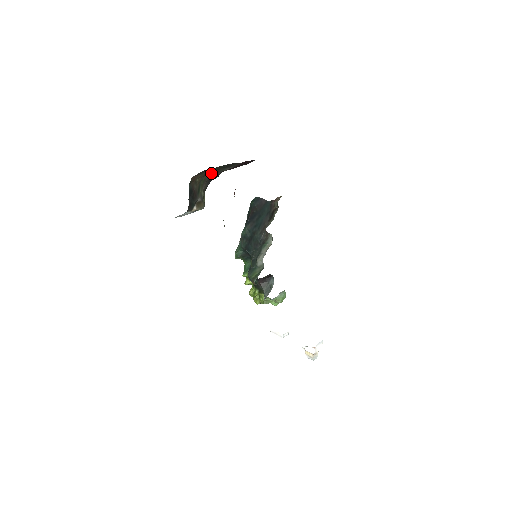
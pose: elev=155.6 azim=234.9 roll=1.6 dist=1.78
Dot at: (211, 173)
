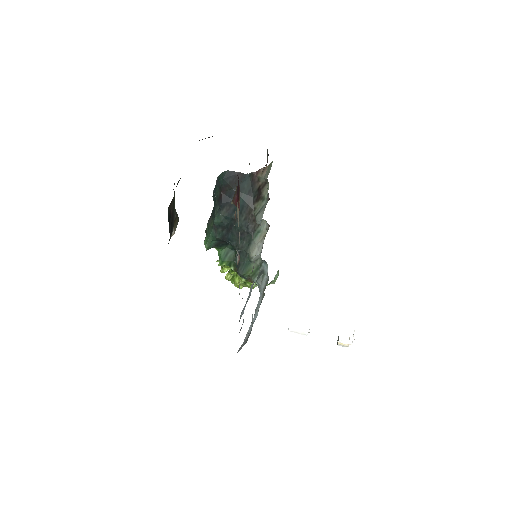
Dot at: occluded
